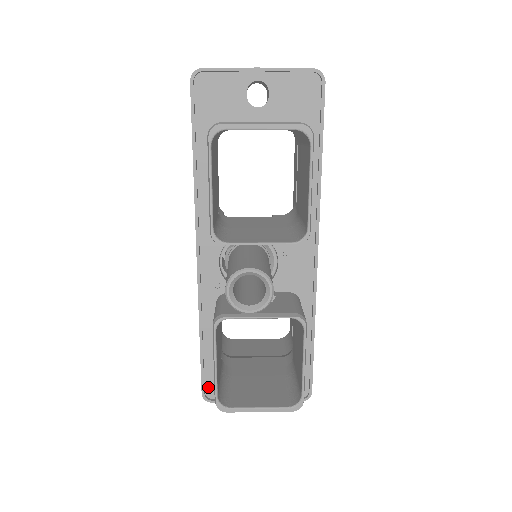
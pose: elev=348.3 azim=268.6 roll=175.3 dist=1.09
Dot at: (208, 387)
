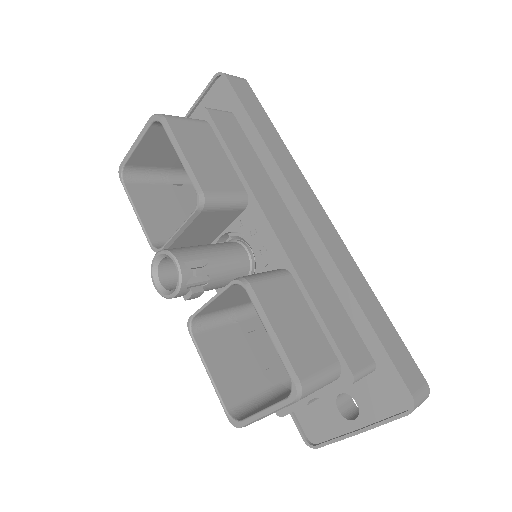
Dot at: (306, 429)
